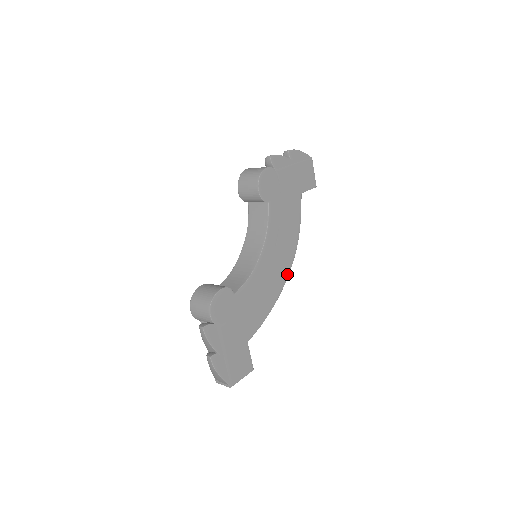
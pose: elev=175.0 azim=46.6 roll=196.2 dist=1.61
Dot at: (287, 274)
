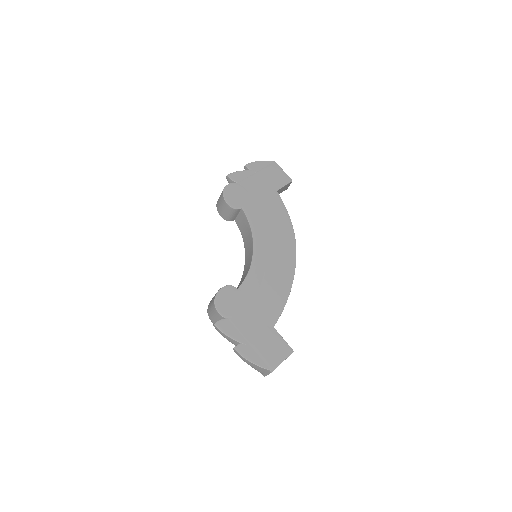
Dot at: (294, 258)
